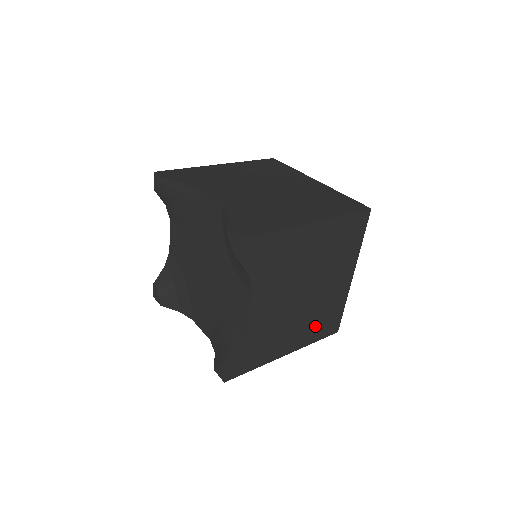
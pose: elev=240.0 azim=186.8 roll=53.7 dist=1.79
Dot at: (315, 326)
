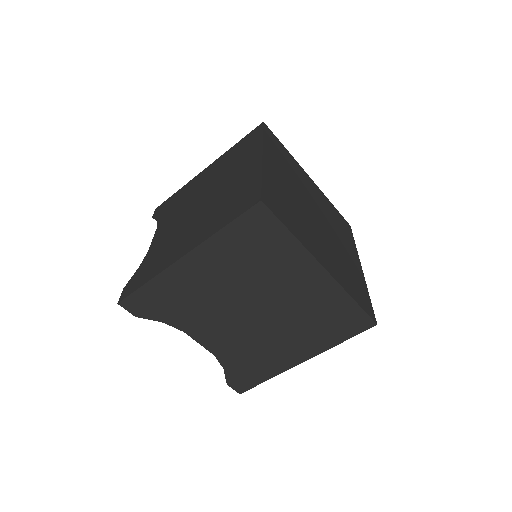
Dot at: (320, 330)
